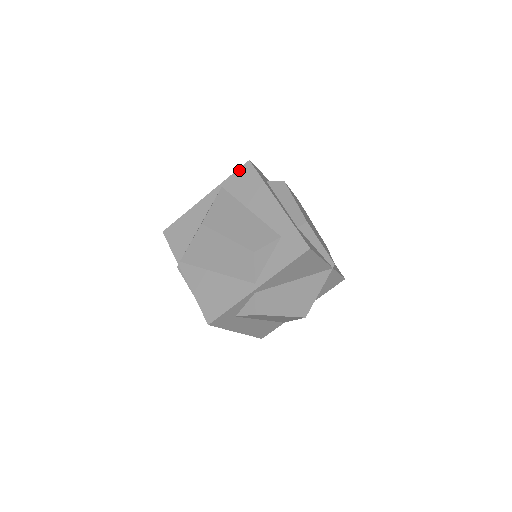
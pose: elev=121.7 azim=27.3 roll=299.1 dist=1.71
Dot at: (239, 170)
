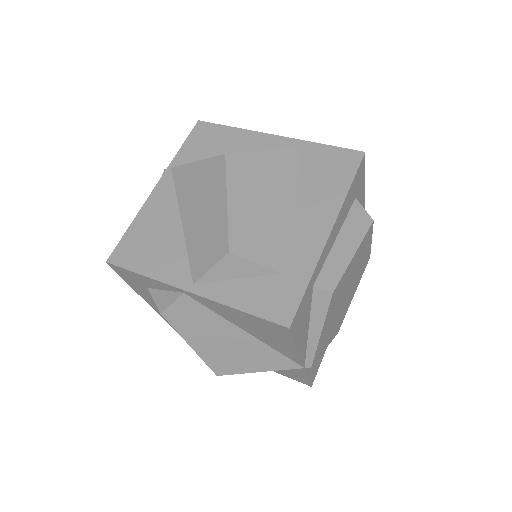
Dot at: (342, 149)
